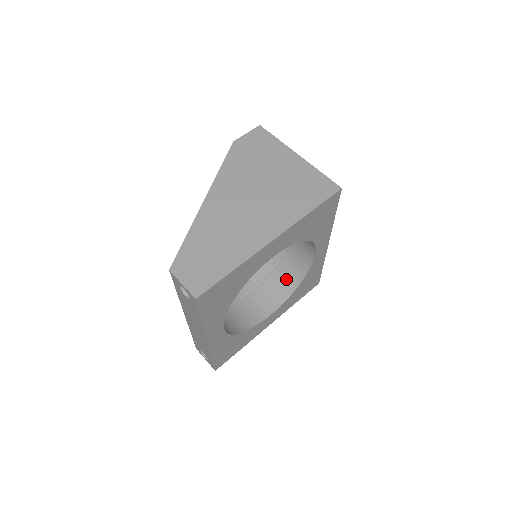
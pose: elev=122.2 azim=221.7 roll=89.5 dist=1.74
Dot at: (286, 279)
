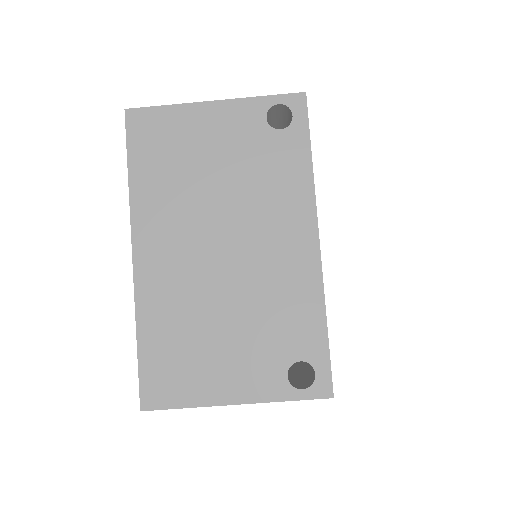
Dot at: occluded
